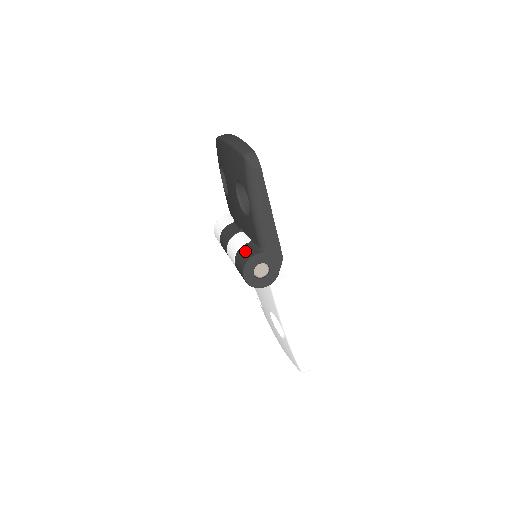
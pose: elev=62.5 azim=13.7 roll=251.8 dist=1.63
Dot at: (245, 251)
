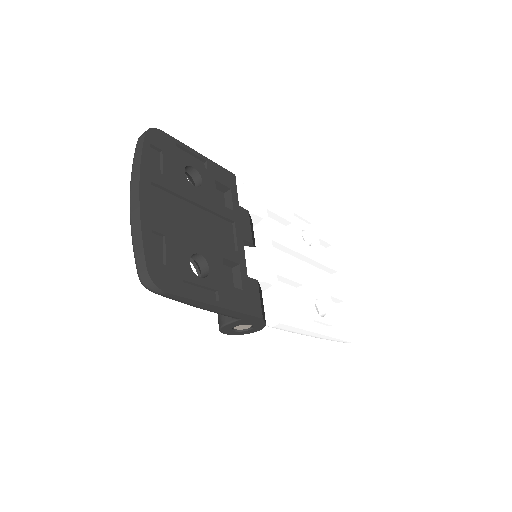
Dot at: occluded
